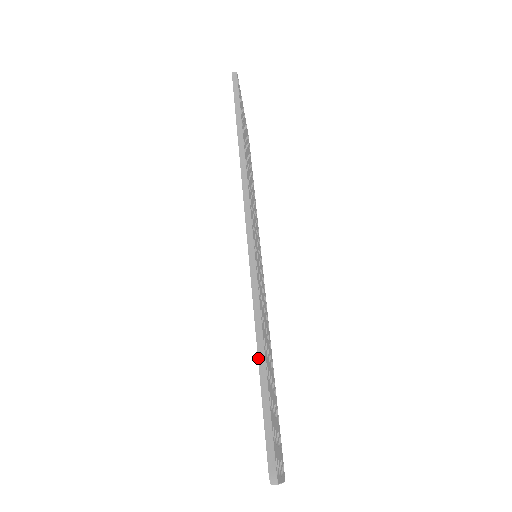
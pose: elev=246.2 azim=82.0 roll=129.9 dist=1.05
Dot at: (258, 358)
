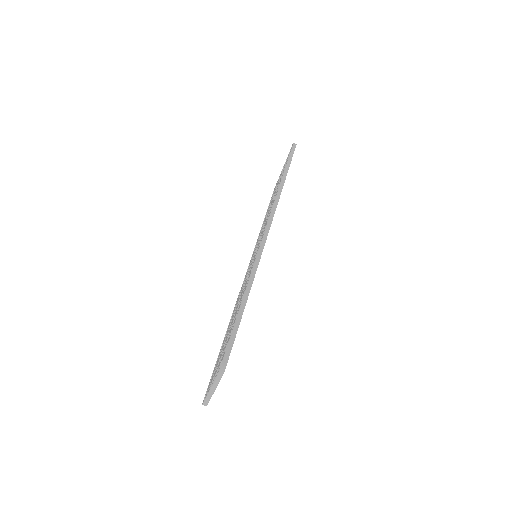
Dot at: (242, 301)
